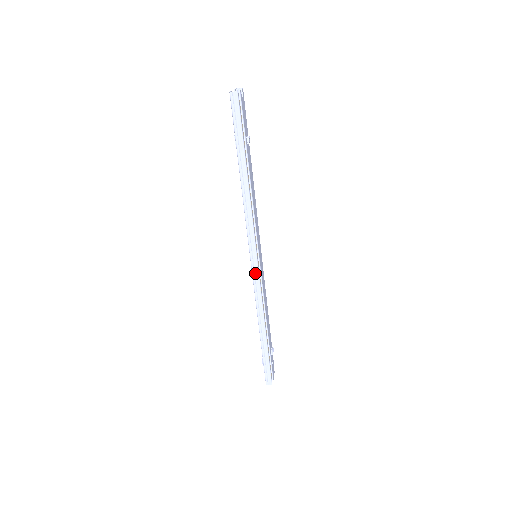
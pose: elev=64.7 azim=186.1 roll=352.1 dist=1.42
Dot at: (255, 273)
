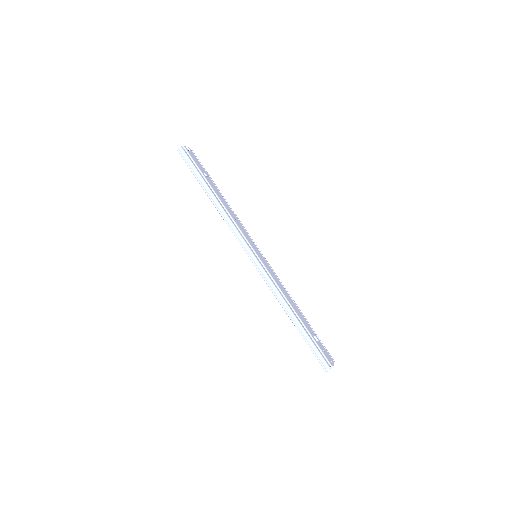
Dot at: (257, 266)
